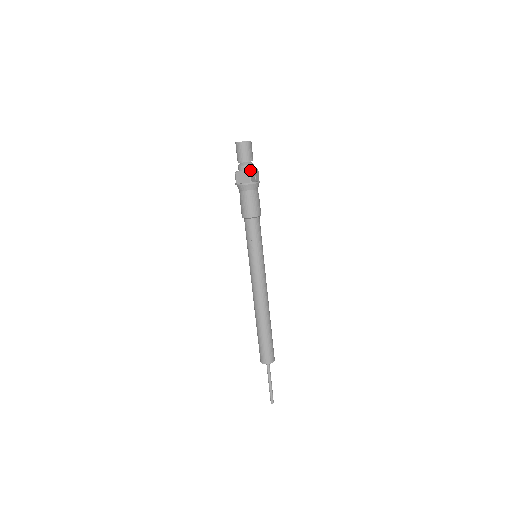
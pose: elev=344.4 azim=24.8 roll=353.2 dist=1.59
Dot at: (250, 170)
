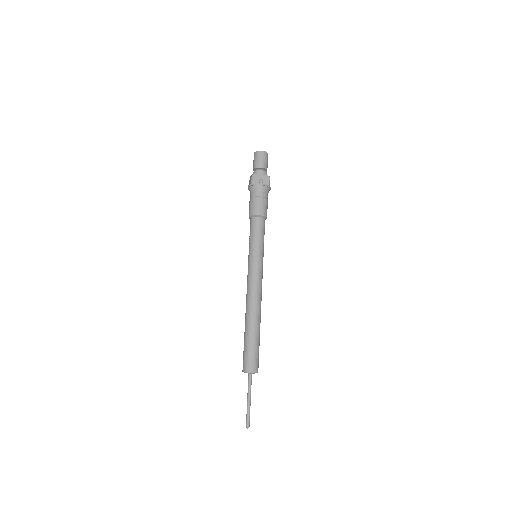
Dot at: (254, 174)
